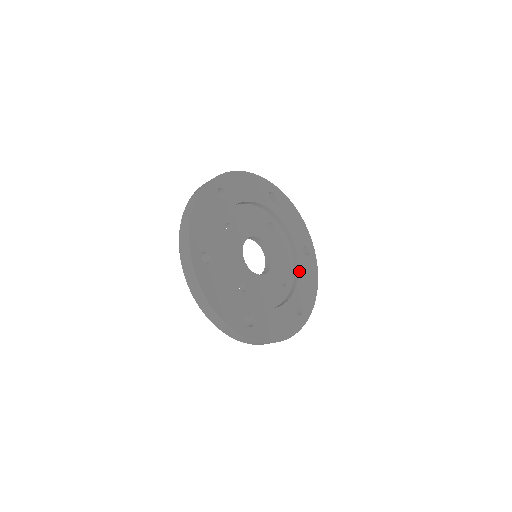
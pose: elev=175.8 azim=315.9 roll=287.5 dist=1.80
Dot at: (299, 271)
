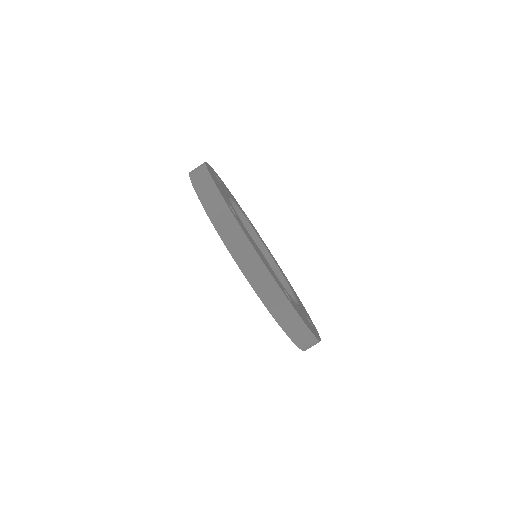
Dot at: (263, 243)
